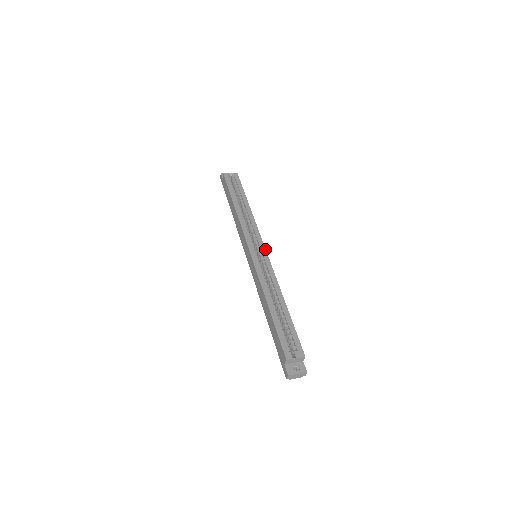
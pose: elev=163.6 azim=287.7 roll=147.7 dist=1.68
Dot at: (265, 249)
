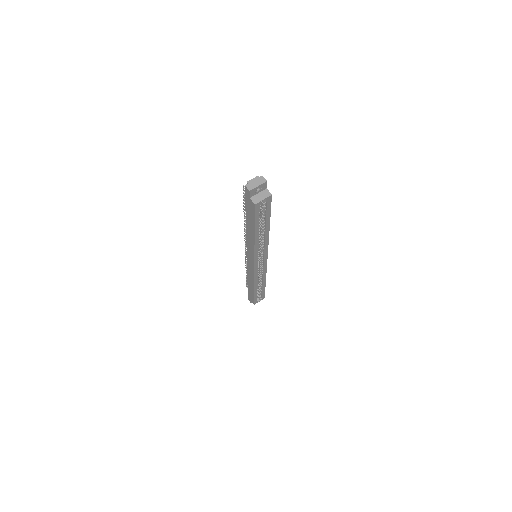
Dot at: occluded
